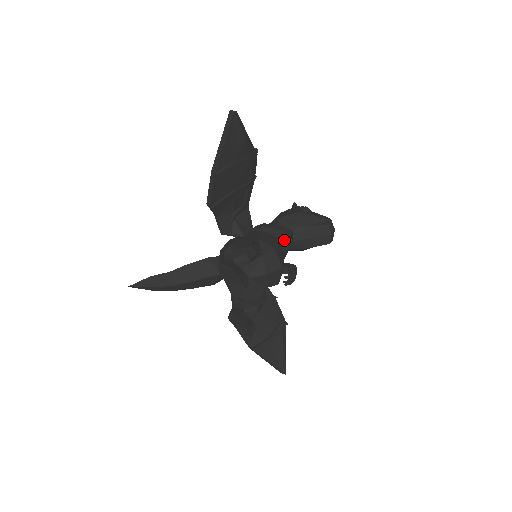
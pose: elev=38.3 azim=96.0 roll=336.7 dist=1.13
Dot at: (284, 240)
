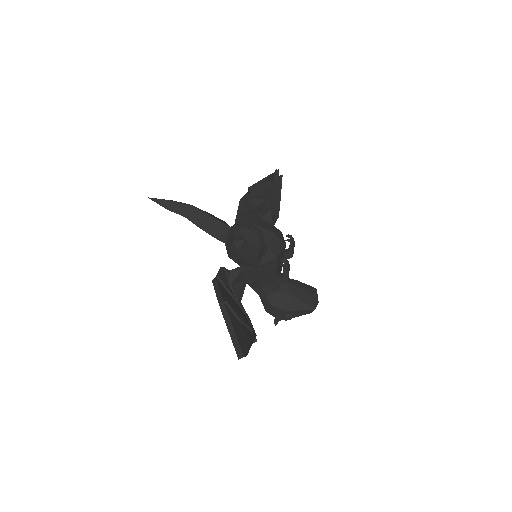
Dot at: (291, 235)
